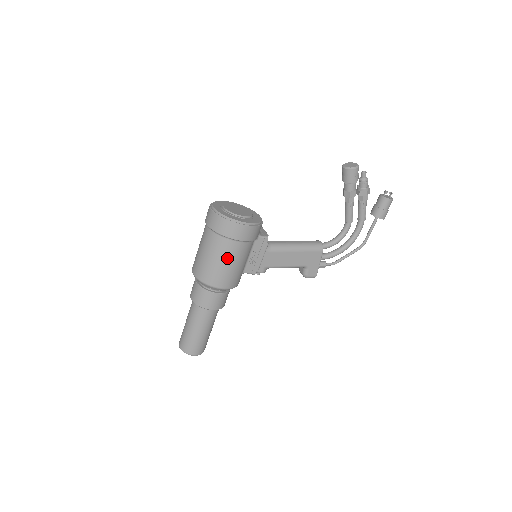
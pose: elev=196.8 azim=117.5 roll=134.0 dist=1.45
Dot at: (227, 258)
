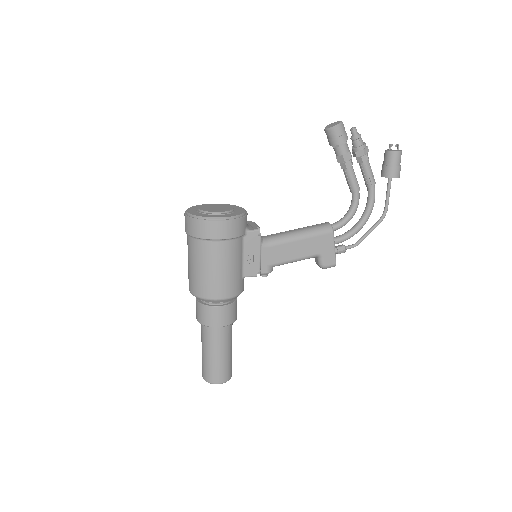
Dot at: (214, 263)
